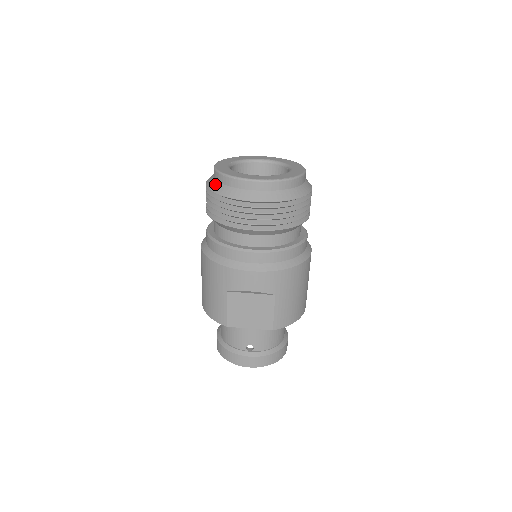
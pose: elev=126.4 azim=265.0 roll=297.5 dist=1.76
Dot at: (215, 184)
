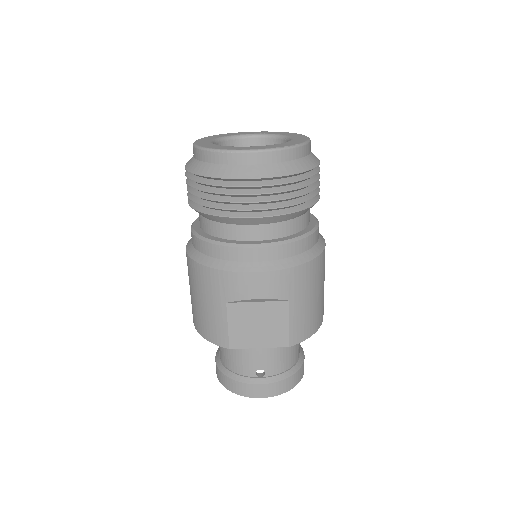
Dot at: (197, 164)
